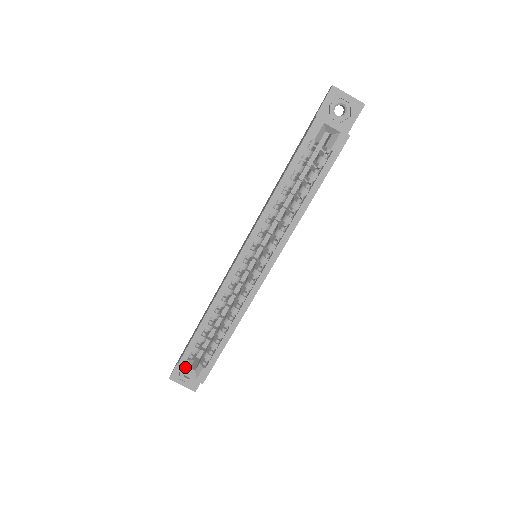
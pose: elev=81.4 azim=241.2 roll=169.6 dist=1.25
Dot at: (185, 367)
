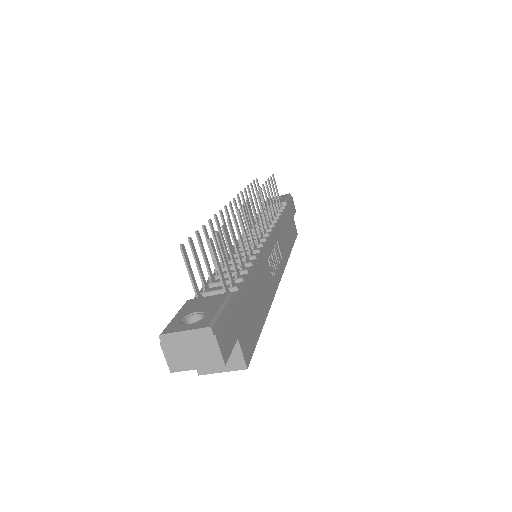
Dot at: occluded
